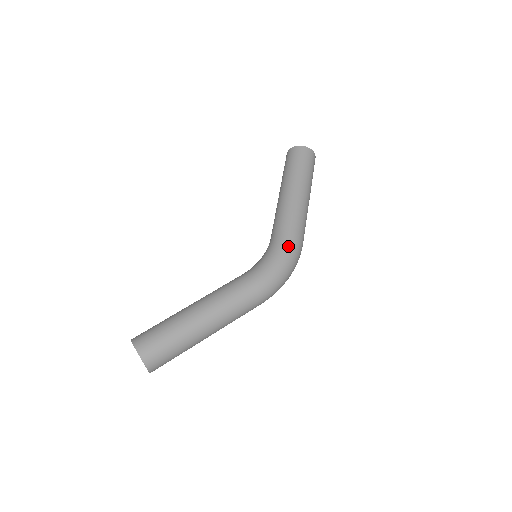
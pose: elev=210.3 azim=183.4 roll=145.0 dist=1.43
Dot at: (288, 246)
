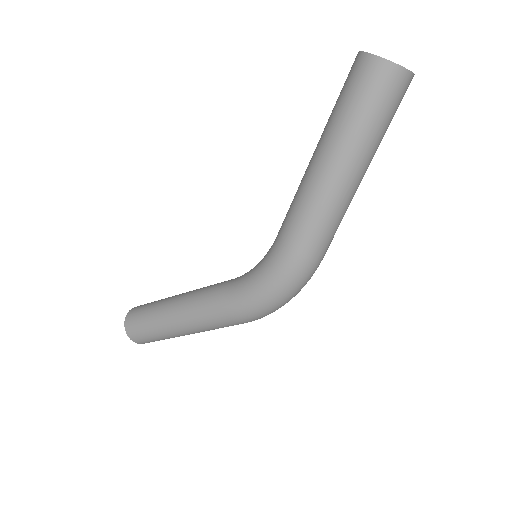
Dot at: (278, 271)
